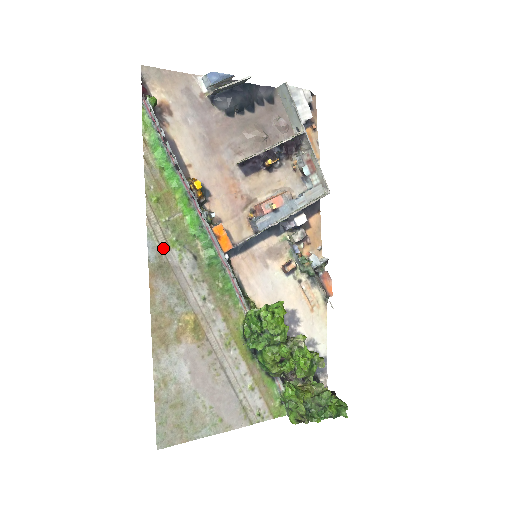
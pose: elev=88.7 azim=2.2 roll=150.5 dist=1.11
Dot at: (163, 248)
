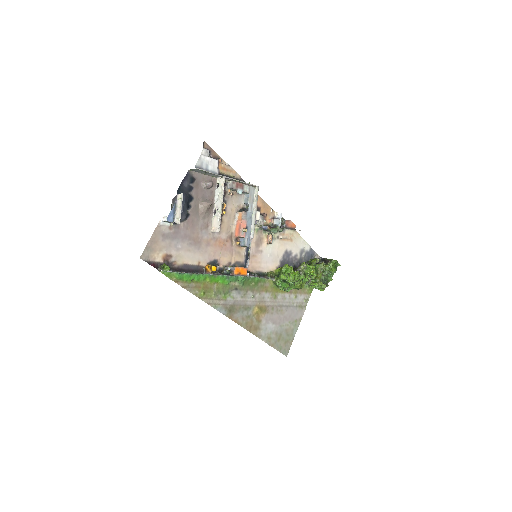
Dot at: (224, 304)
